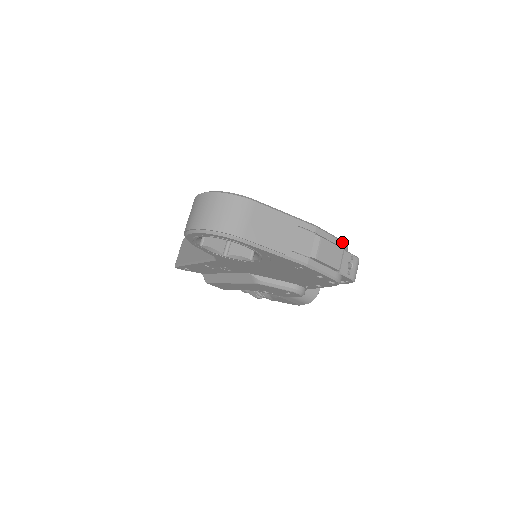
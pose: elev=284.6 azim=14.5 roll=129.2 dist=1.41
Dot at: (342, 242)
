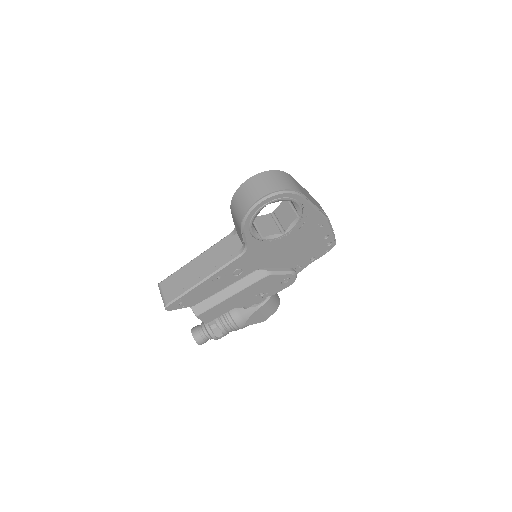
Dot at: occluded
